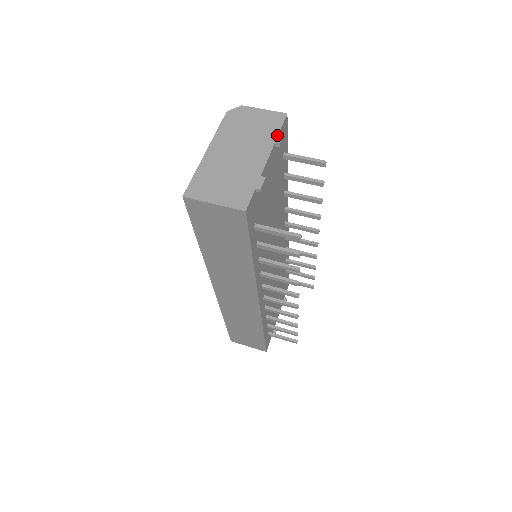
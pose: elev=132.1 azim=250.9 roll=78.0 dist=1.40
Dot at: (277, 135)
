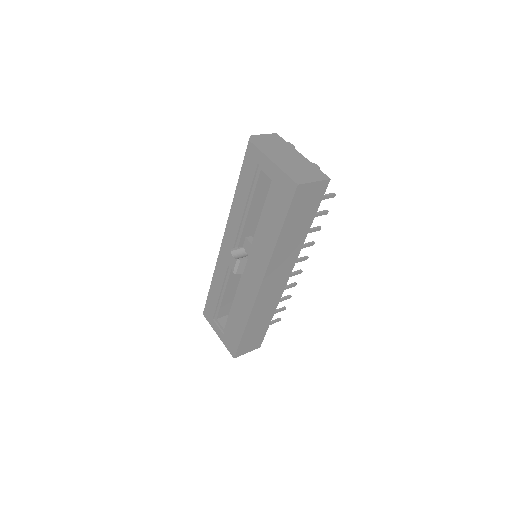
Dot at: (289, 144)
